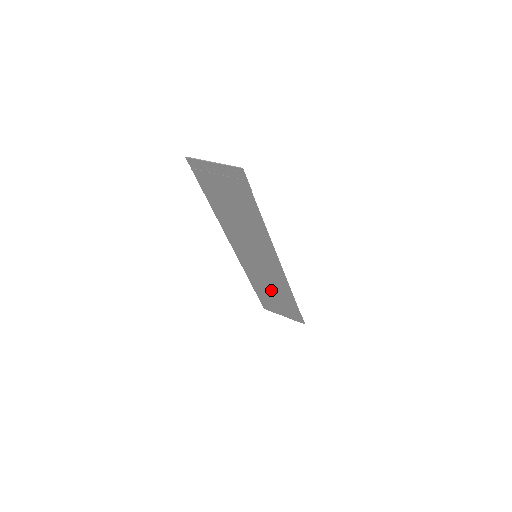
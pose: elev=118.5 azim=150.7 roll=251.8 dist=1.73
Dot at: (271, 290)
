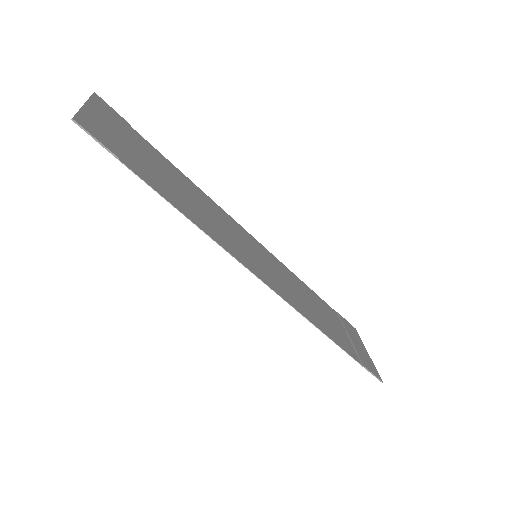
Dot at: (319, 311)
